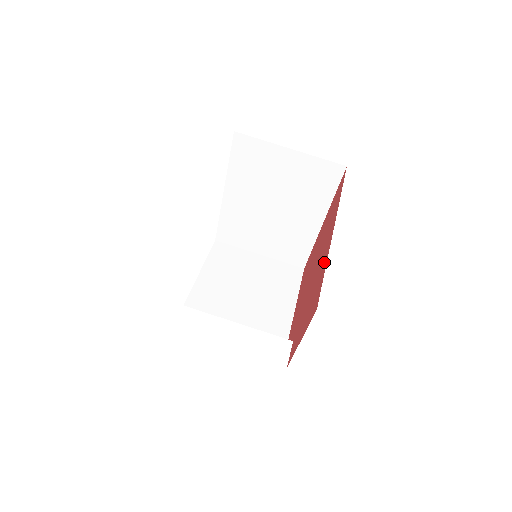
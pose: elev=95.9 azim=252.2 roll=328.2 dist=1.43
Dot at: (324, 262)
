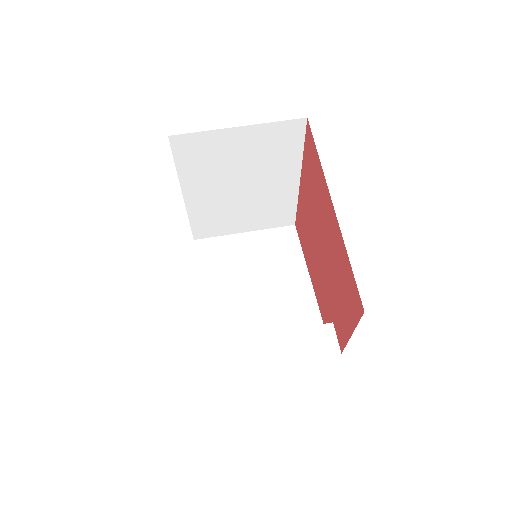
Dot at: (340, 246)
